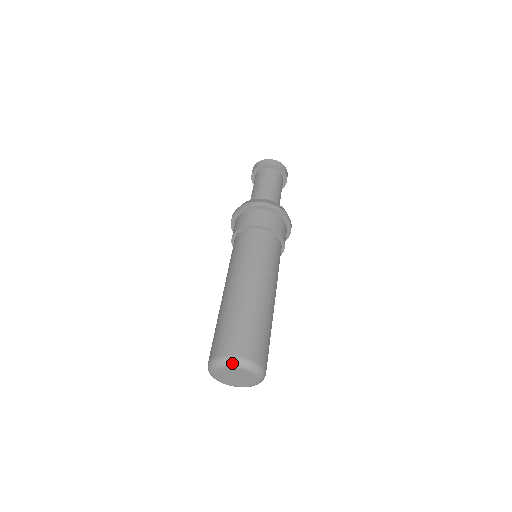
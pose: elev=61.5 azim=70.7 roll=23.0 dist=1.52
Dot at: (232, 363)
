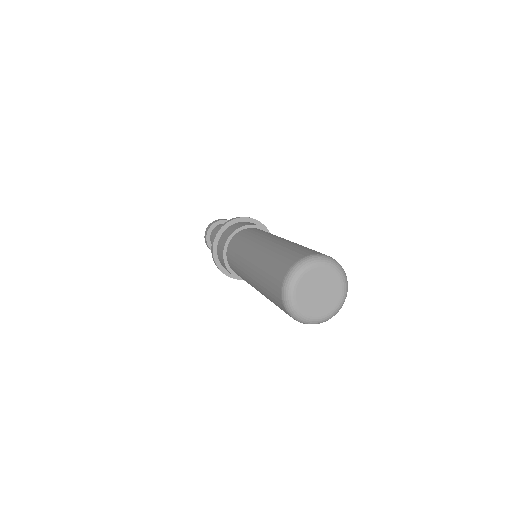
Dot at: (297, 271)
